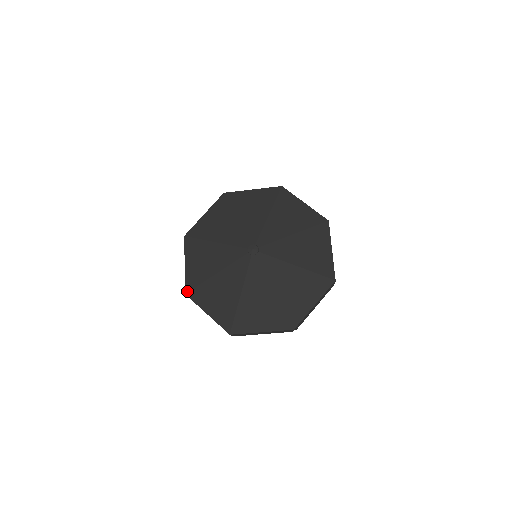
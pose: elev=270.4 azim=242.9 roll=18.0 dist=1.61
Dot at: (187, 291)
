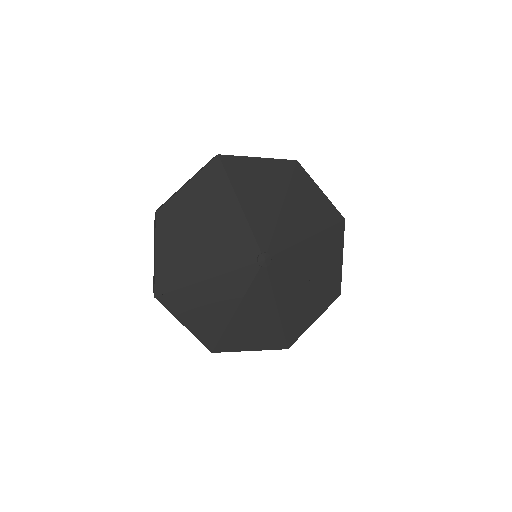
Dot at: (161, 212)
